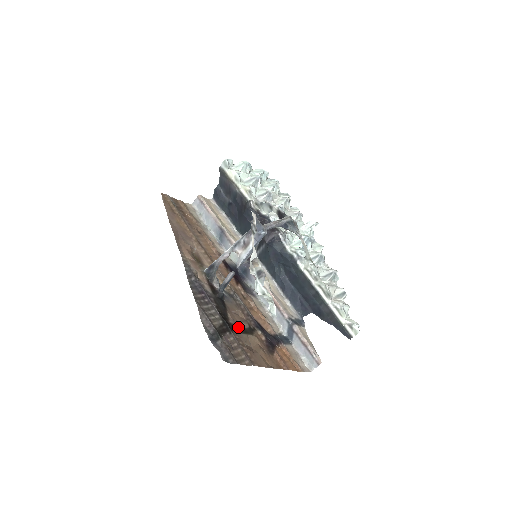
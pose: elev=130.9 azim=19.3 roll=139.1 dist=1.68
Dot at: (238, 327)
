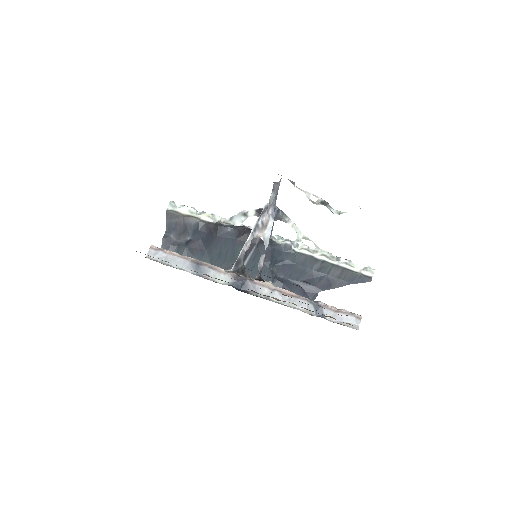
Dot at: occluded
